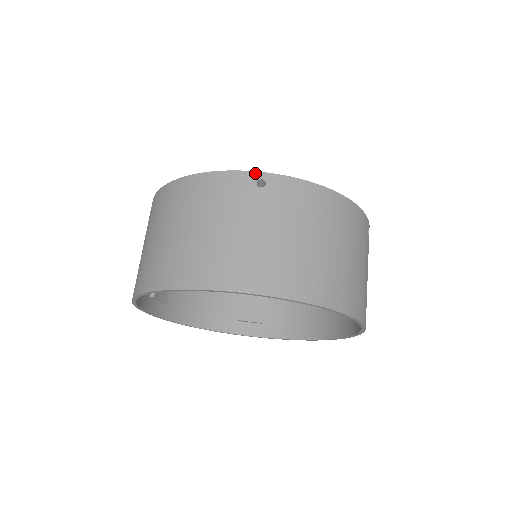
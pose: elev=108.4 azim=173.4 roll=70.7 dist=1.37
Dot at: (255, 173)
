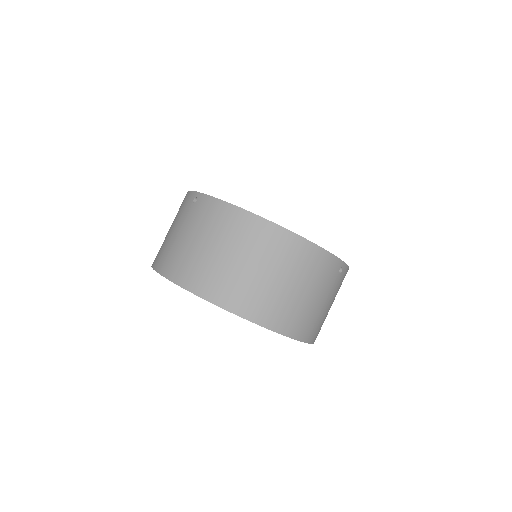
Dot at: (342, 262)
